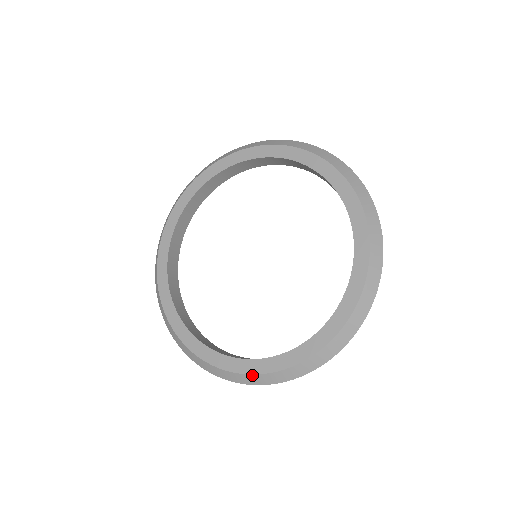
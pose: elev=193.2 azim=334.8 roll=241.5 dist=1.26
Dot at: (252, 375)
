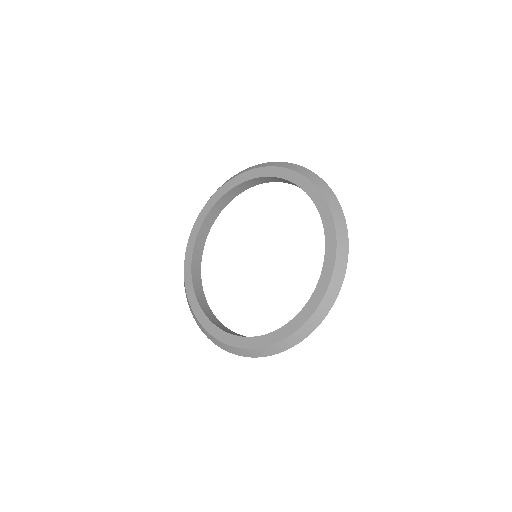
Dot at: (324, 298)
